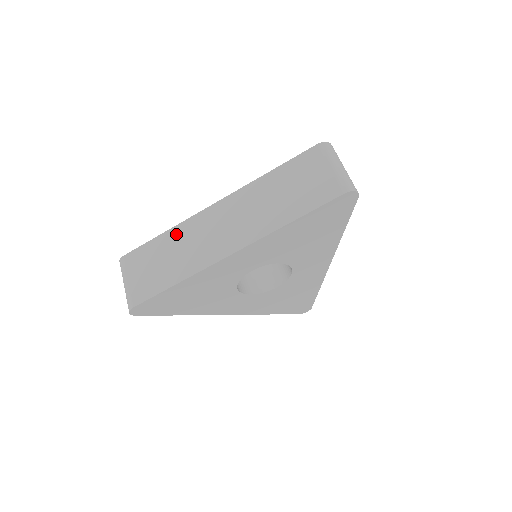
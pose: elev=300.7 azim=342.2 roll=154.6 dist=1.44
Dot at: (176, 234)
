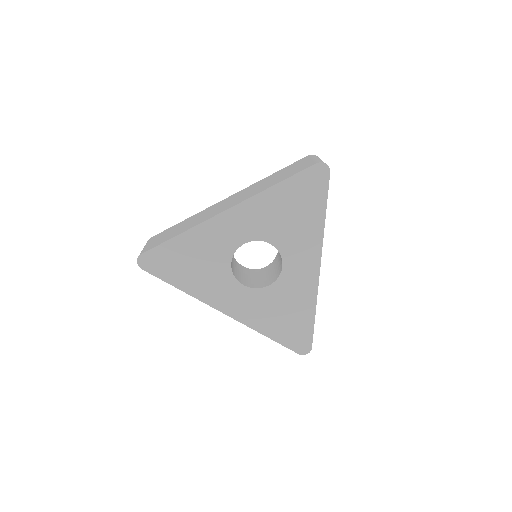
Dot at: (193, 217)
